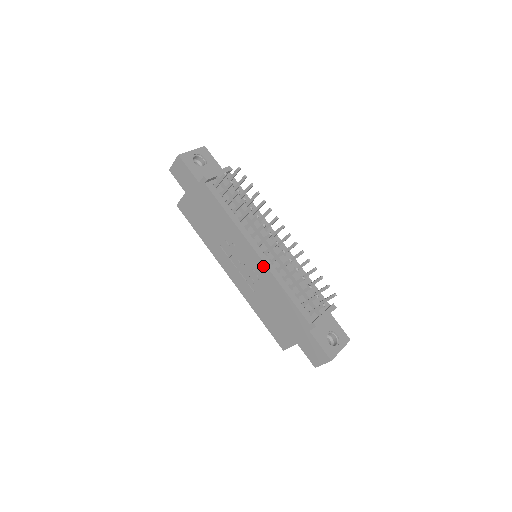
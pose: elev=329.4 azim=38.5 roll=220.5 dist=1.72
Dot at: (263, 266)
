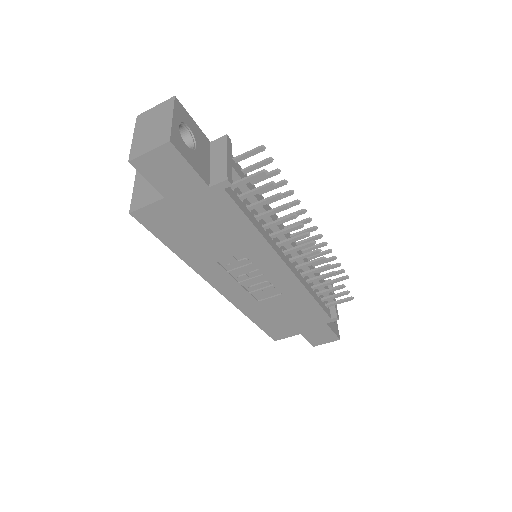
Dot at: (292, 279)
